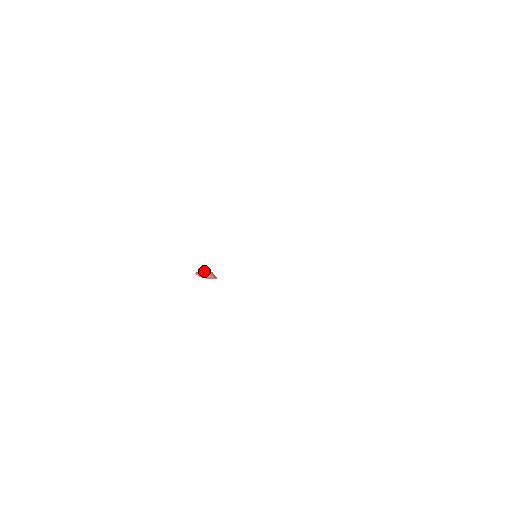
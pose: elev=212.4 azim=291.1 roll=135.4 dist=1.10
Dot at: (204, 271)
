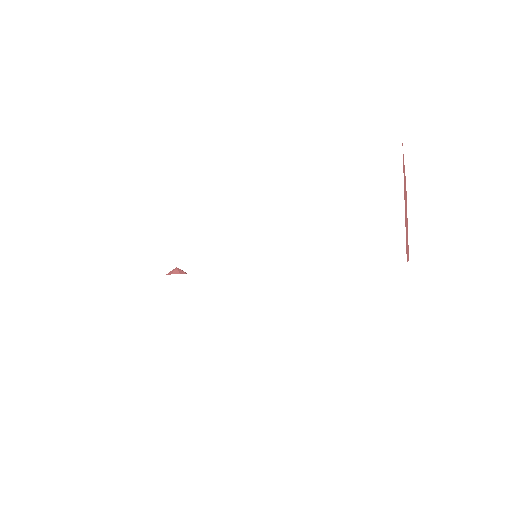
Dot at: (172, 270)
